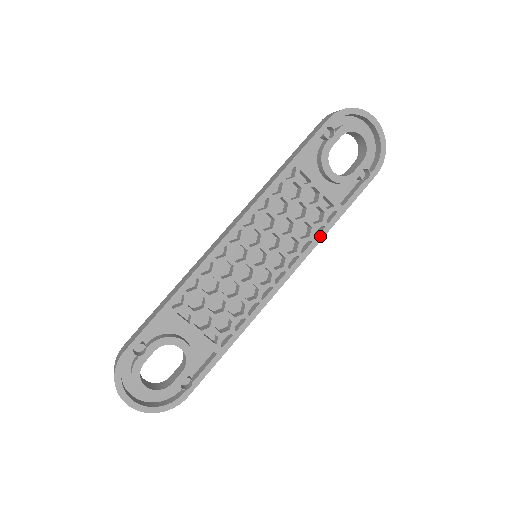
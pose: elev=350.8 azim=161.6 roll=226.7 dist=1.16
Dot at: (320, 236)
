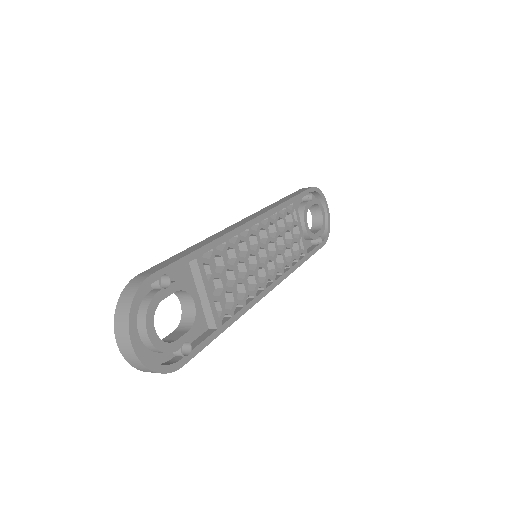
Dot at: (294, 267)
